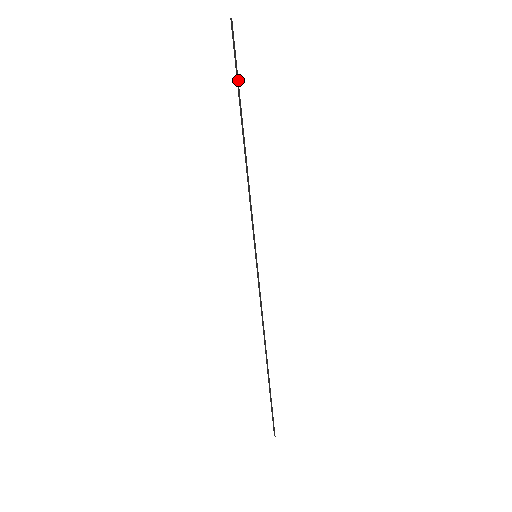
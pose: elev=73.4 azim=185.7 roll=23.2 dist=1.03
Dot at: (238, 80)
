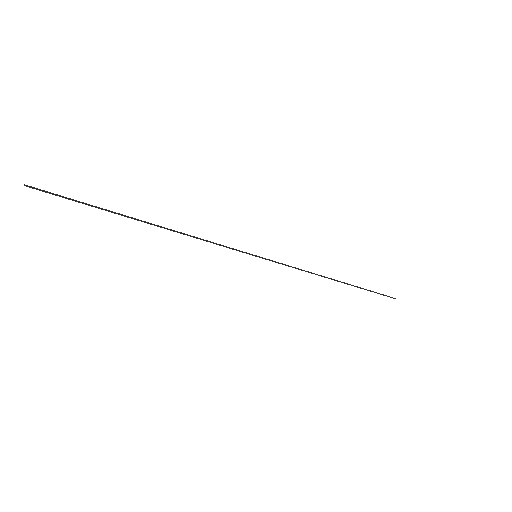
Dot at: (91, 206)
